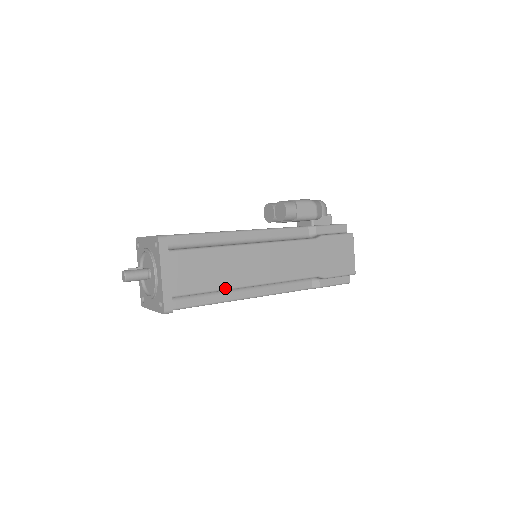
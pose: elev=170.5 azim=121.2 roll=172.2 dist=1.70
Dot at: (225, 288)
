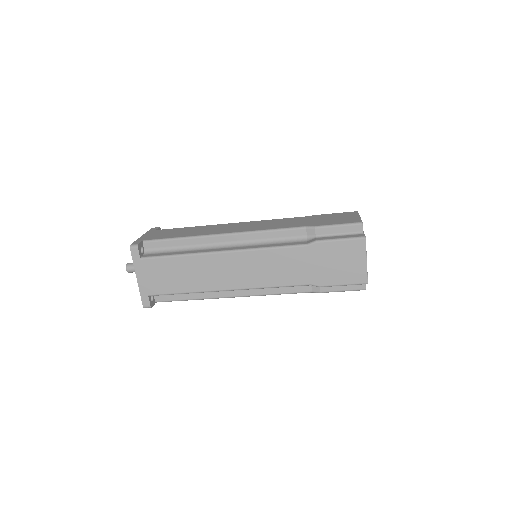
Dot at: (193, 236)
